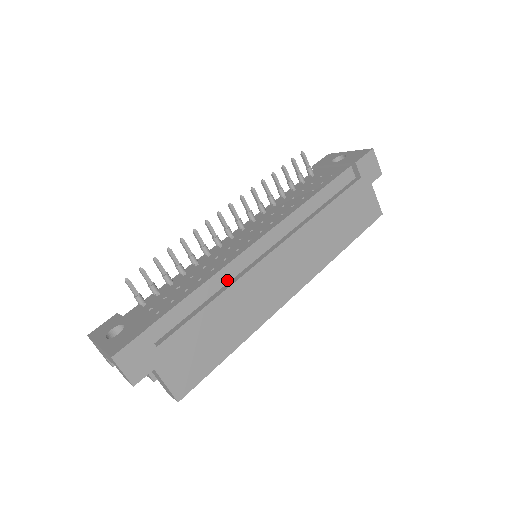
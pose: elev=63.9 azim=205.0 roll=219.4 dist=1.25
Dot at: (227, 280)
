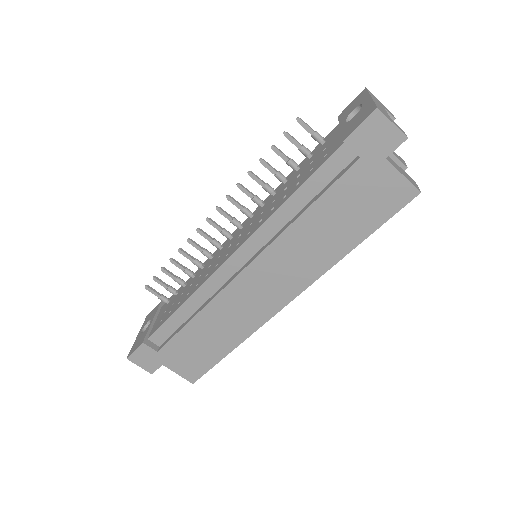
Dot at: (206, 298)
